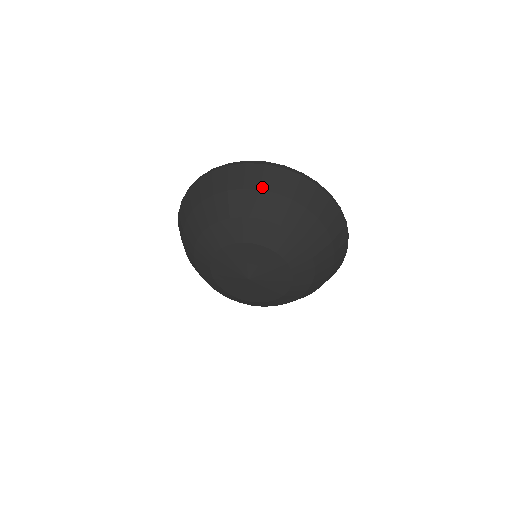
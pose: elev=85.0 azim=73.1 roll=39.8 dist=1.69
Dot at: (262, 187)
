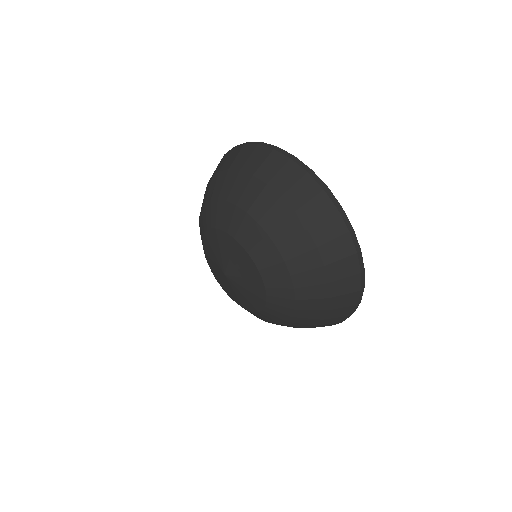
Dot at: (271, 182)
